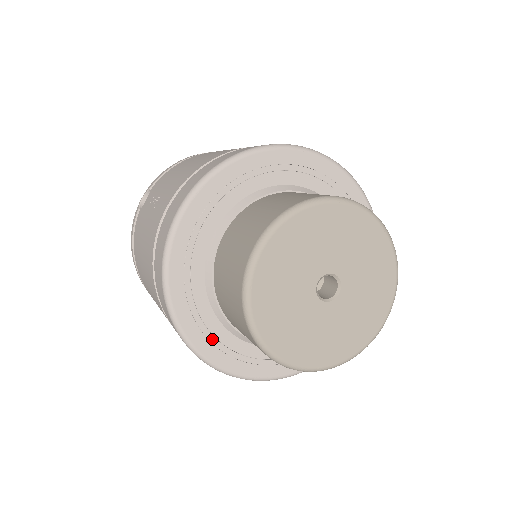
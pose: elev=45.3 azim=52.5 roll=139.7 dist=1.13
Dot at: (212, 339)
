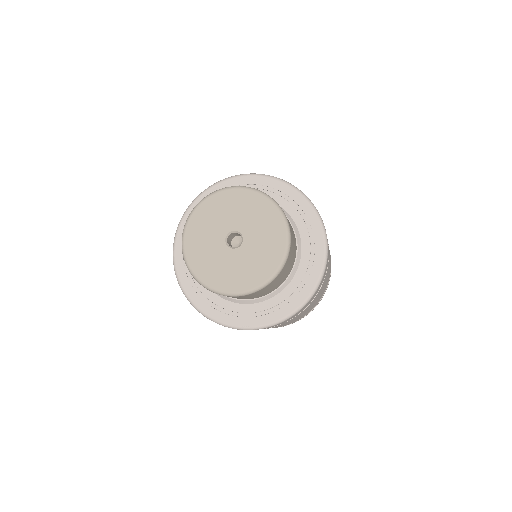
Dot at: occluded
